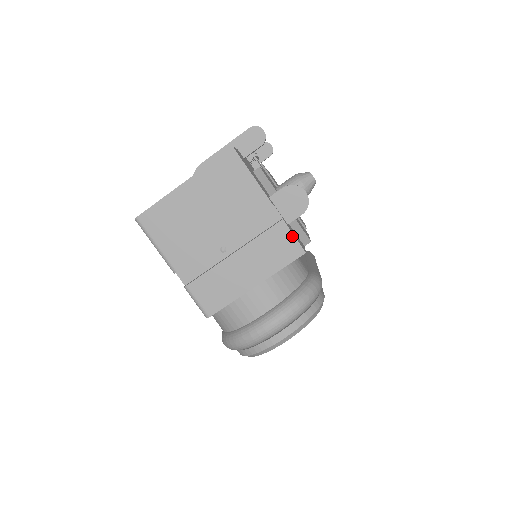
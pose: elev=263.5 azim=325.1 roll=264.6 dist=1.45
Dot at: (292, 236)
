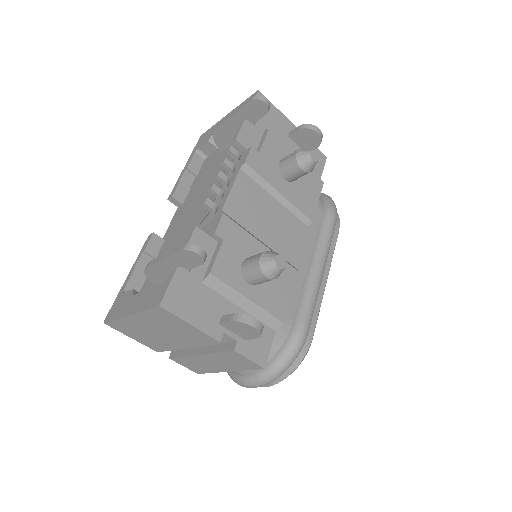
Dot at: (247, 359)
